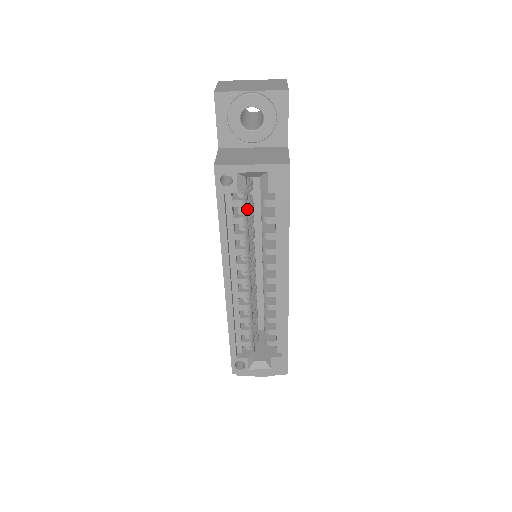
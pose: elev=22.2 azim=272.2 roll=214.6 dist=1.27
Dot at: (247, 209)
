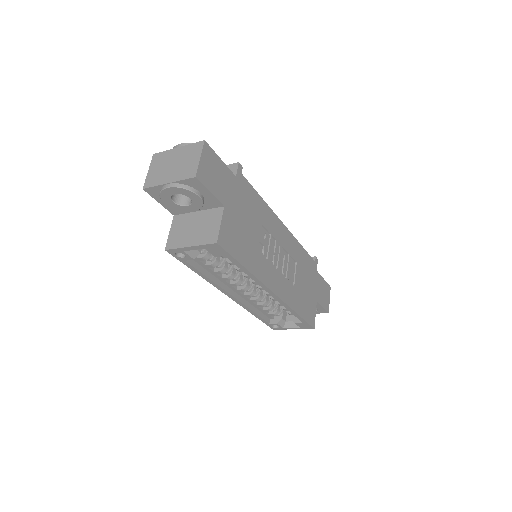
Dot at: occluded
